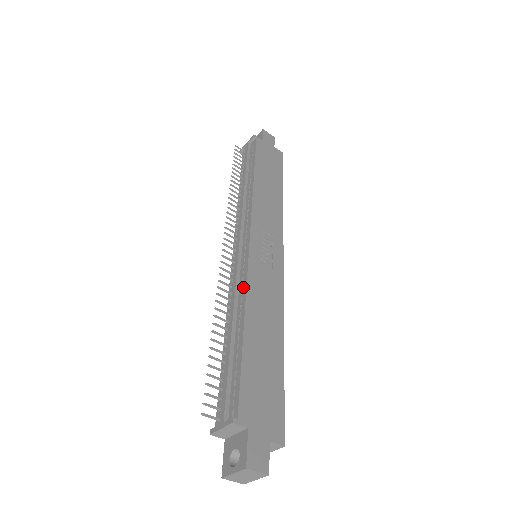
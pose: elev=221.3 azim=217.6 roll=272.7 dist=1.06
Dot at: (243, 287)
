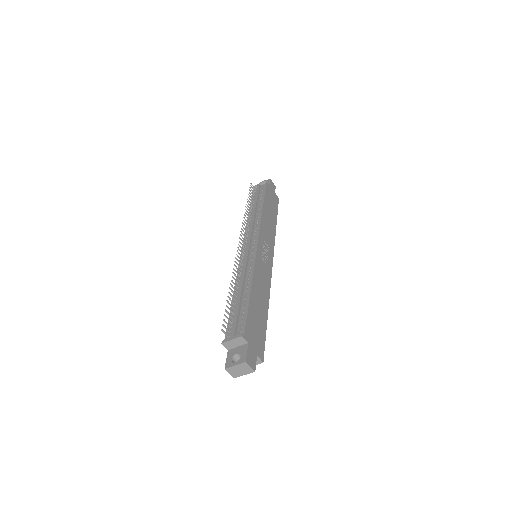
Dot at: (251, 269)
